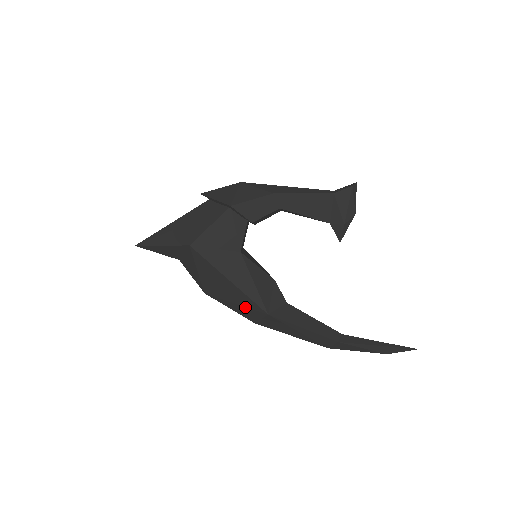
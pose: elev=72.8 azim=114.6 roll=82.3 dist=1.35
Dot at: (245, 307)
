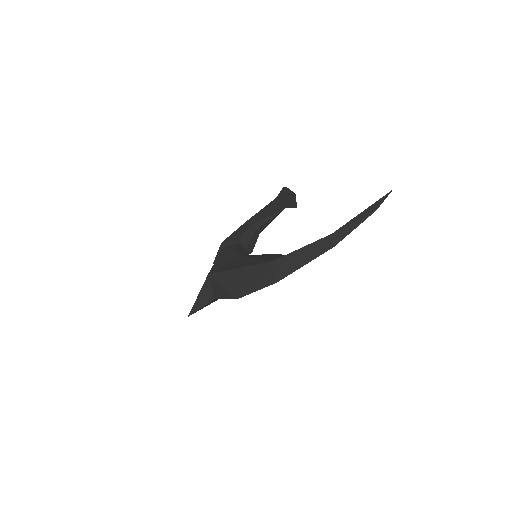
Dot at: (260, 275)
